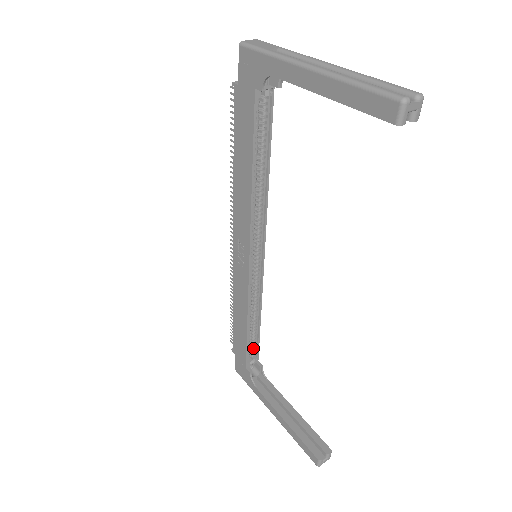
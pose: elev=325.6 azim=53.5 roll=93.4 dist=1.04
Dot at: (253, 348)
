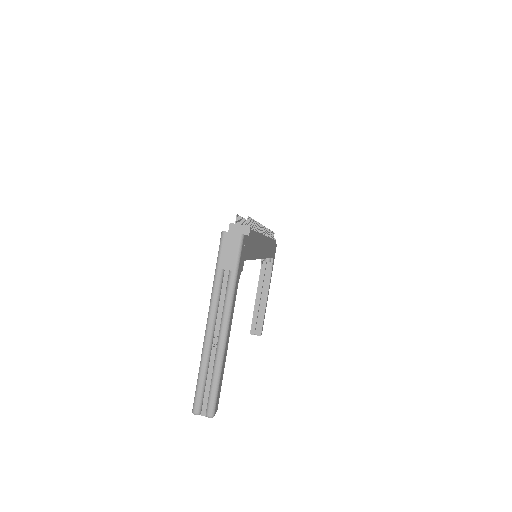
Dot at: occluded
